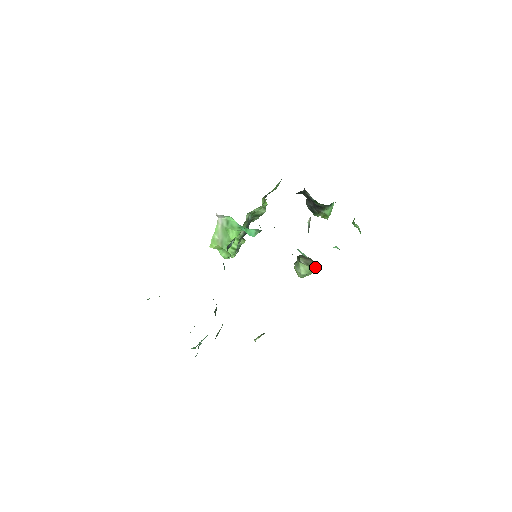
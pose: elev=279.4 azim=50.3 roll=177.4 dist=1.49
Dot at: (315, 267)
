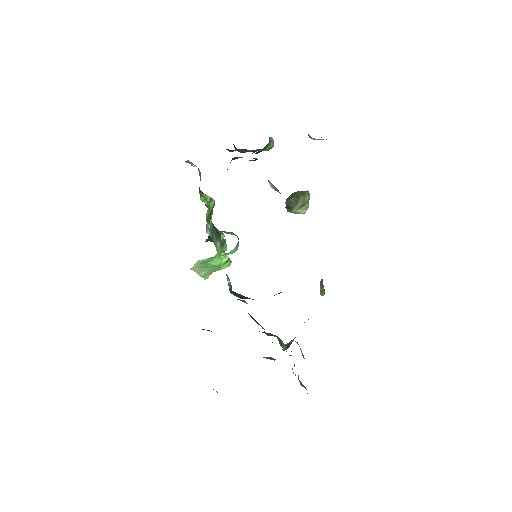
Dot at: (308, 194)
